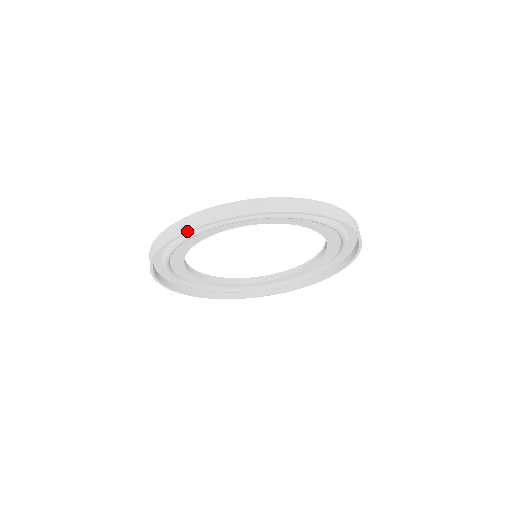
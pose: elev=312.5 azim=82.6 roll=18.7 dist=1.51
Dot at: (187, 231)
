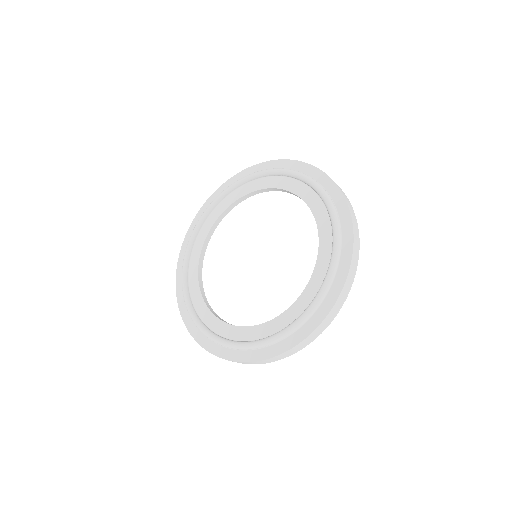
Dot at: occluded
